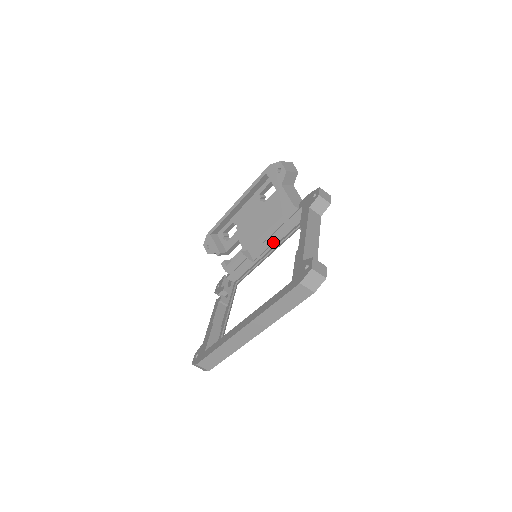
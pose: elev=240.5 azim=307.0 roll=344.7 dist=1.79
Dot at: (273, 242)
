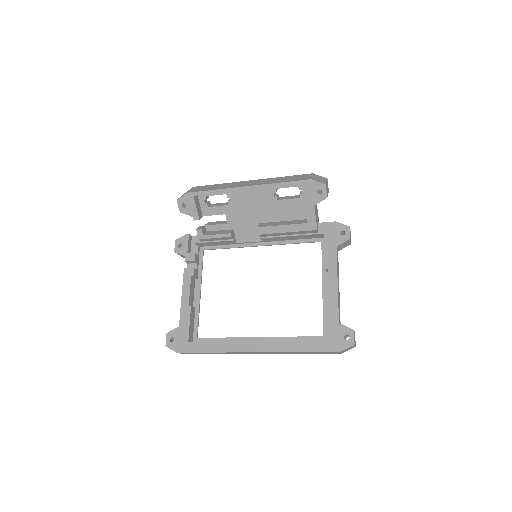
Dot at: (271, 240)
